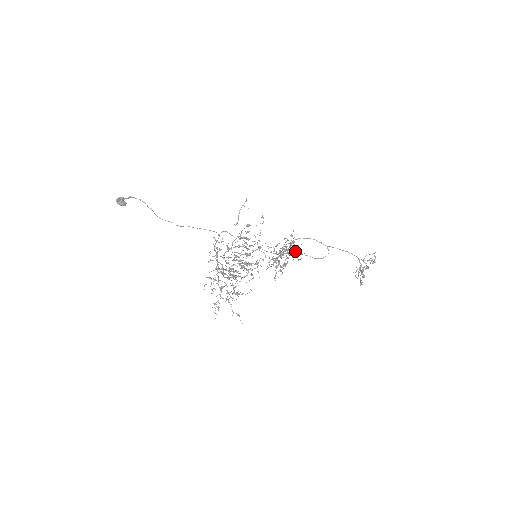
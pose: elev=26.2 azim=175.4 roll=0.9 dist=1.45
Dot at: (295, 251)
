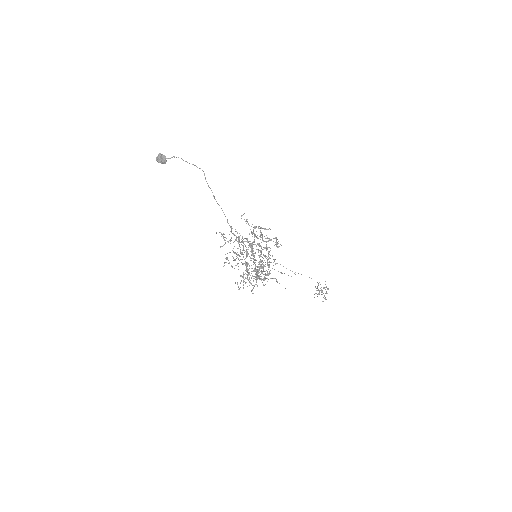
Dot at: occluded
